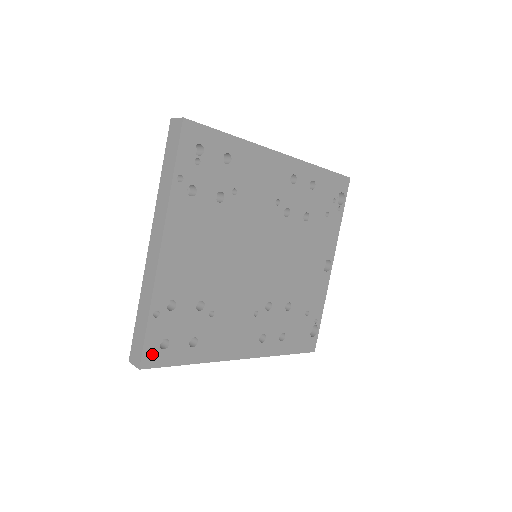
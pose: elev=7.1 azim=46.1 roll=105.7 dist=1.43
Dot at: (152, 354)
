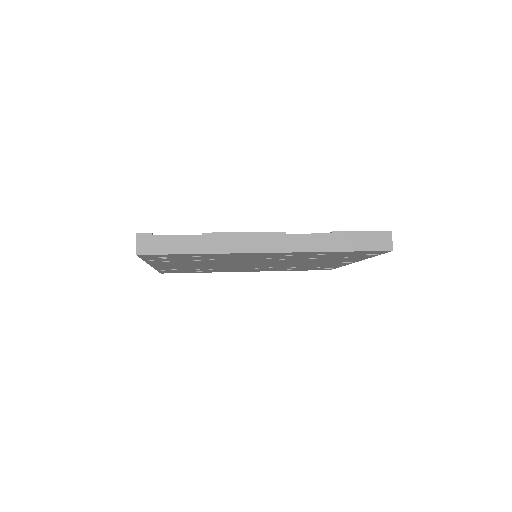
Dot at: (168, 272)
